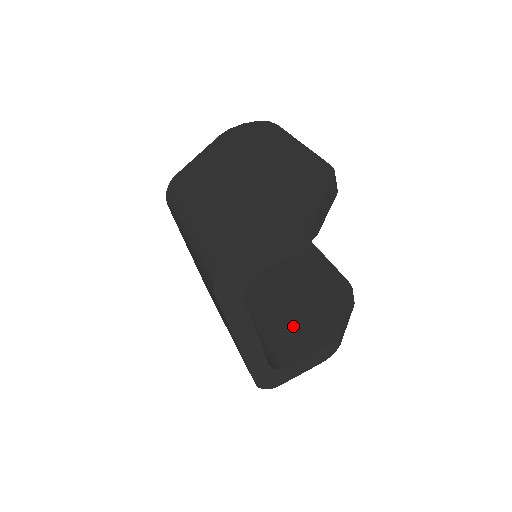
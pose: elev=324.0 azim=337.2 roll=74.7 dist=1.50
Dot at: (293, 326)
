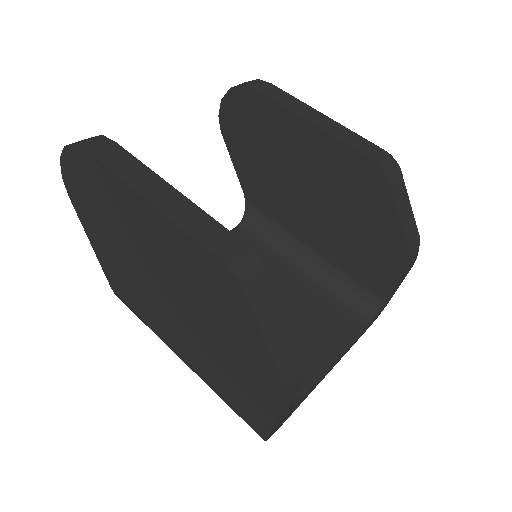
Dot at: (355, 251)
